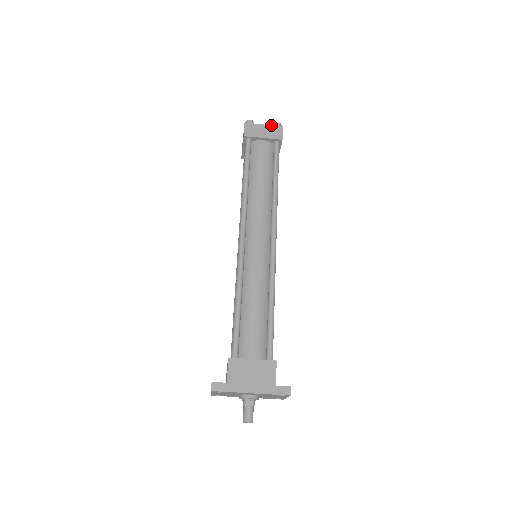
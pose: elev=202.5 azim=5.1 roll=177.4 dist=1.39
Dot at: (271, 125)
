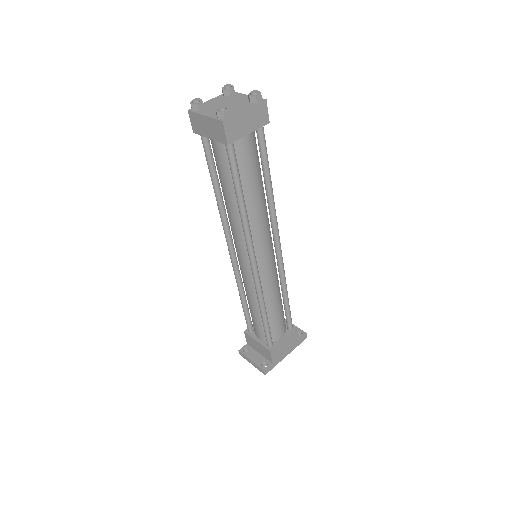
Dot at: (253, 106)
